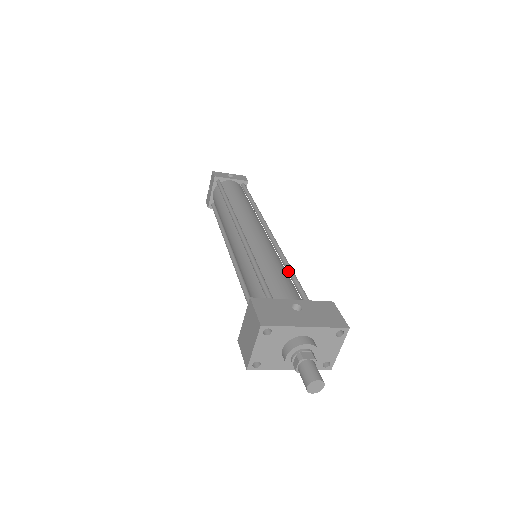
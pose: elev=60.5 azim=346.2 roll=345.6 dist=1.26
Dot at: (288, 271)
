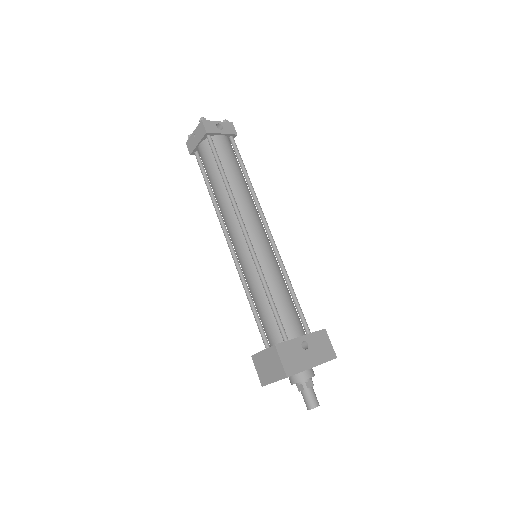
Dot at: (290, 291)
